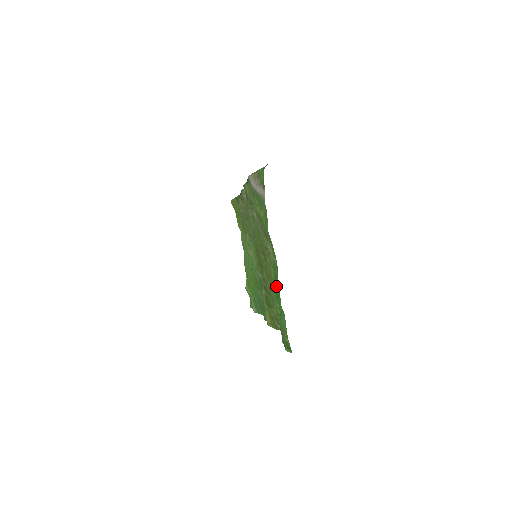
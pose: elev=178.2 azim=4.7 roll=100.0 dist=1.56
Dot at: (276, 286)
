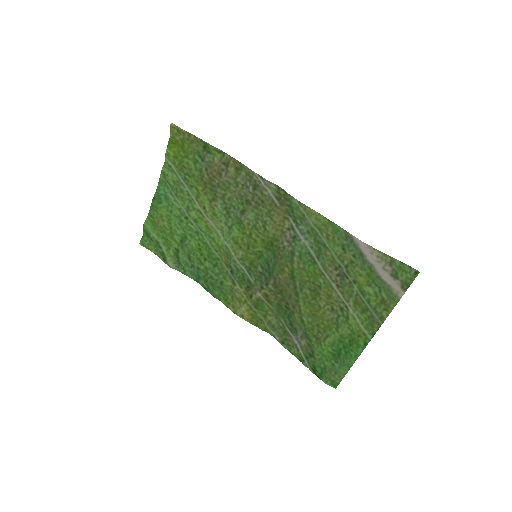
Dot at: (345, 343)
